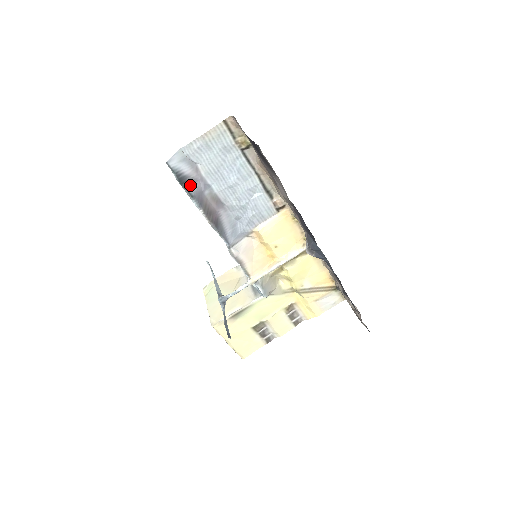
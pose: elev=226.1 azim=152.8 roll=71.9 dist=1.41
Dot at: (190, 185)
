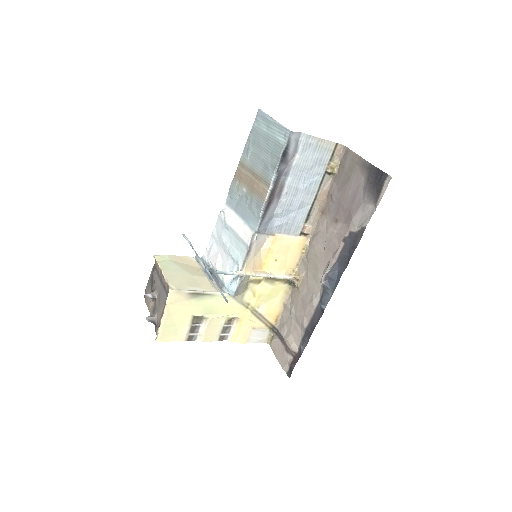
Dot at: (284, 162)
